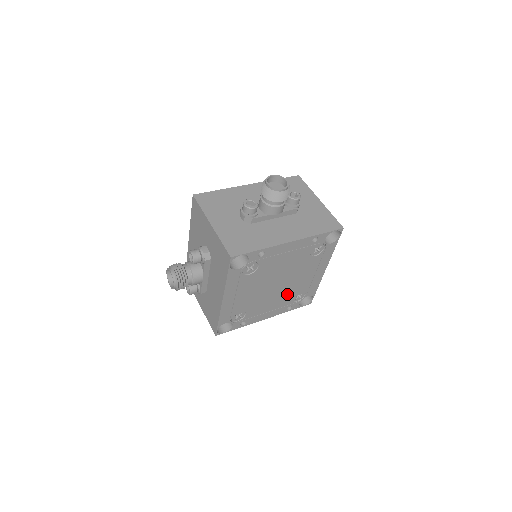
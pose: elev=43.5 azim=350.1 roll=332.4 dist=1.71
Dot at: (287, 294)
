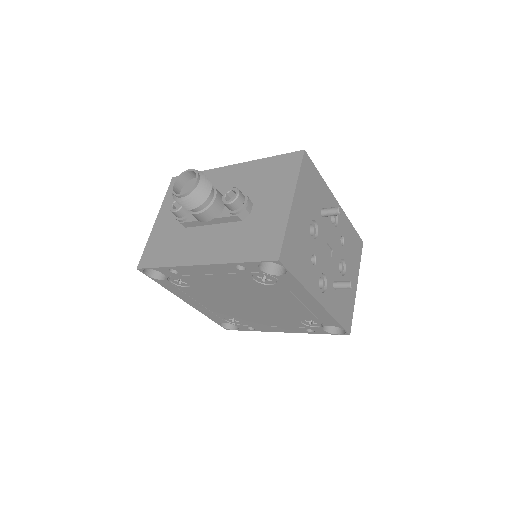
Dot at: (283, 316)
